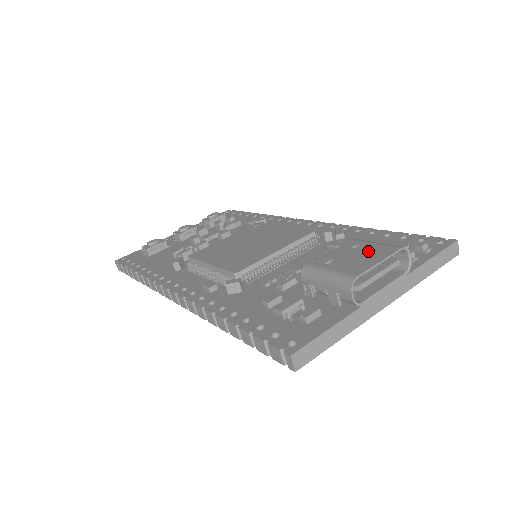
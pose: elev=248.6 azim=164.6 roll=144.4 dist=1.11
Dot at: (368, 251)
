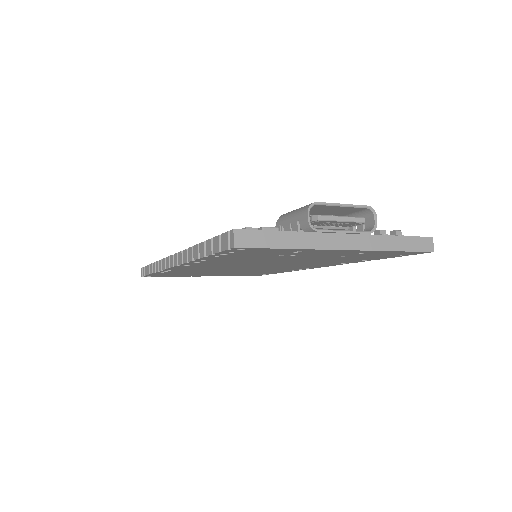
Dot at: occluded
